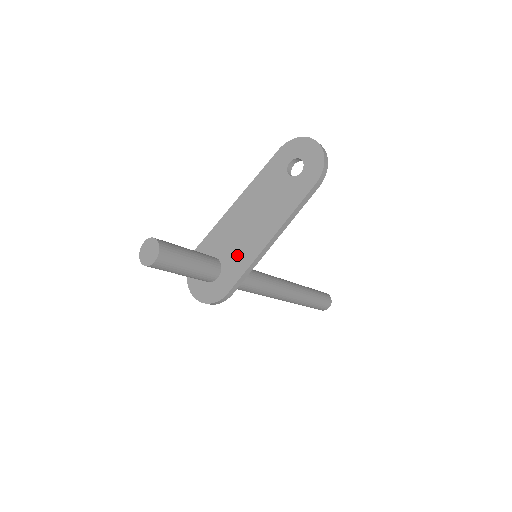
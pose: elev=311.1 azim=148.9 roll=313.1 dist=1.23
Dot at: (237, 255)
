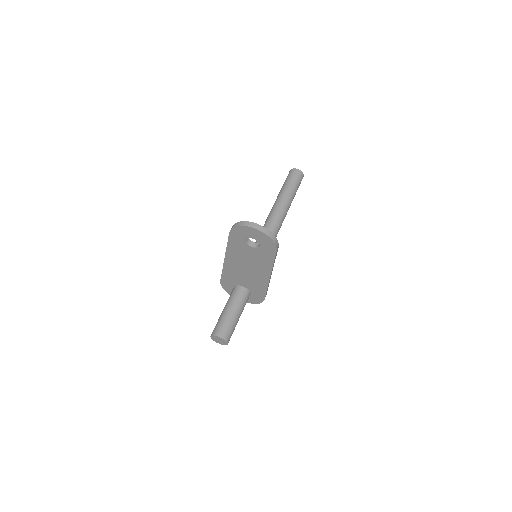
Dot at: (253, 285)
